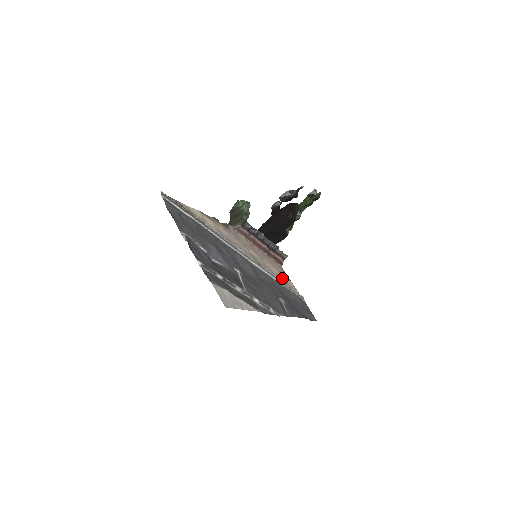
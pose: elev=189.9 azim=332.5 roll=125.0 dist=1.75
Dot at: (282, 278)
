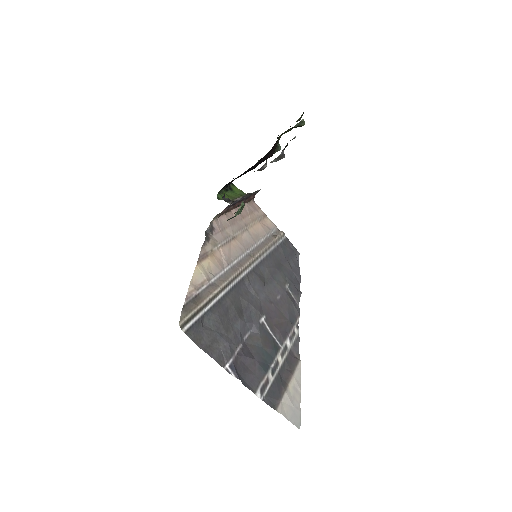
Dot at: (265, 230)
